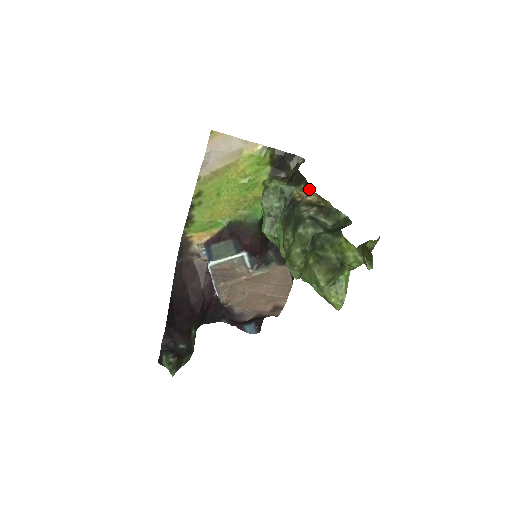
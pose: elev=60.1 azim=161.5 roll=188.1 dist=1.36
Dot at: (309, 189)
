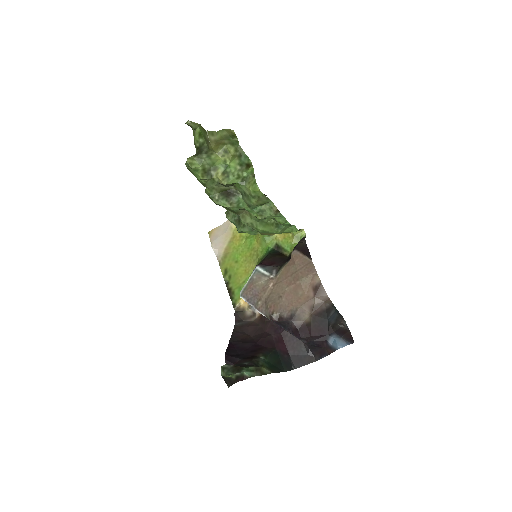
Dot at: occluded
